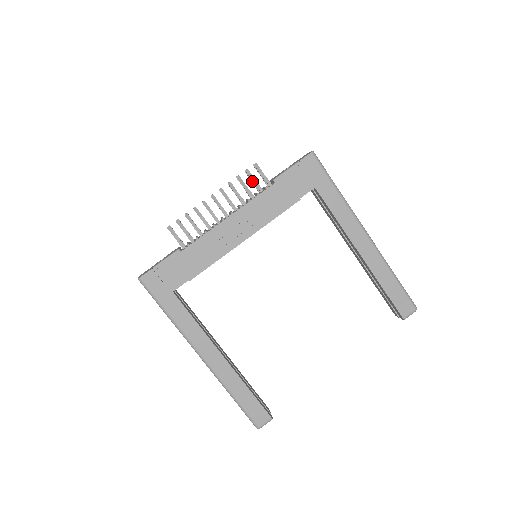
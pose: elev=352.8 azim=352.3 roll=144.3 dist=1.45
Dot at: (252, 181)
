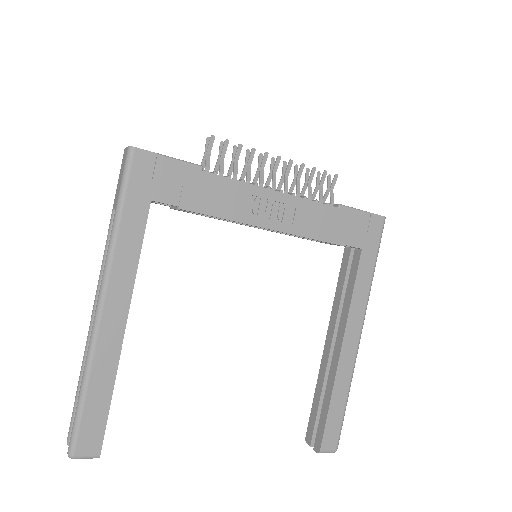
Dot at: (319, 186)
